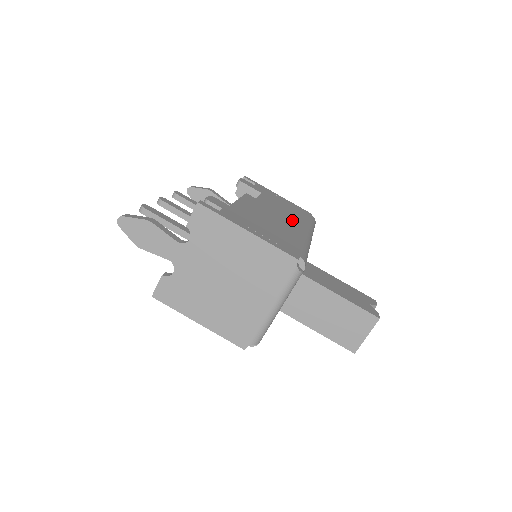
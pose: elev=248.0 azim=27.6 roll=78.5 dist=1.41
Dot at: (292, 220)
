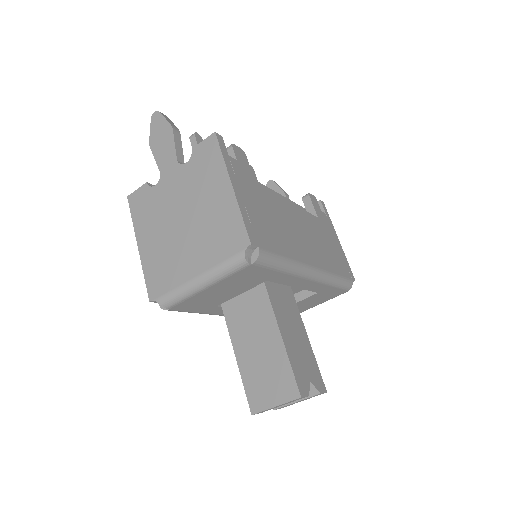
Dot at: (314, 249)
